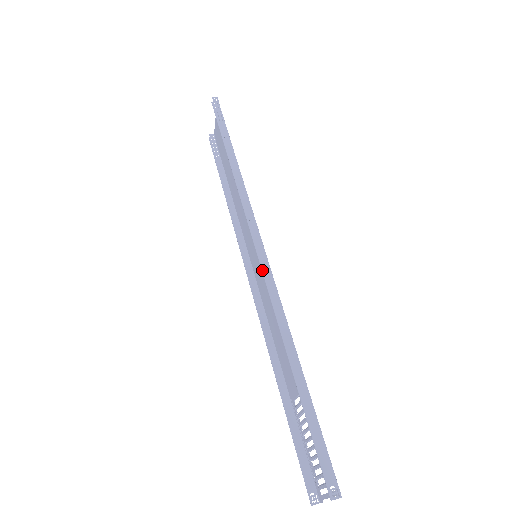
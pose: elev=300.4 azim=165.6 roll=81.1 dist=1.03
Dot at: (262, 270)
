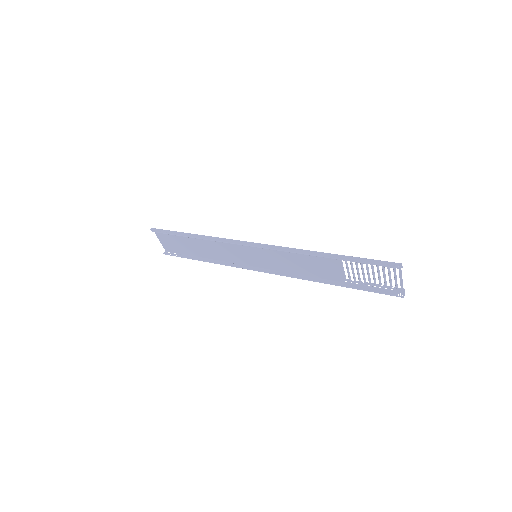
Dot at: occluded
